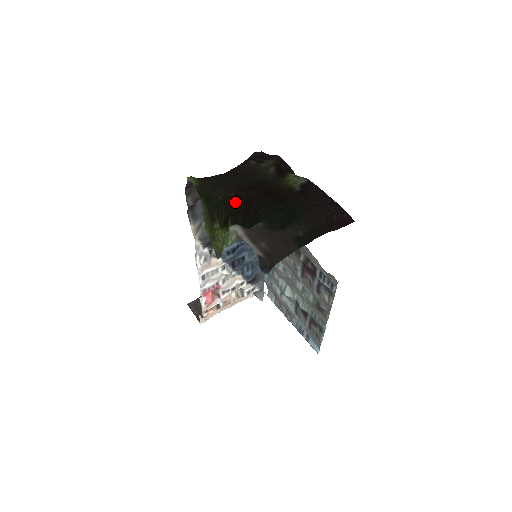
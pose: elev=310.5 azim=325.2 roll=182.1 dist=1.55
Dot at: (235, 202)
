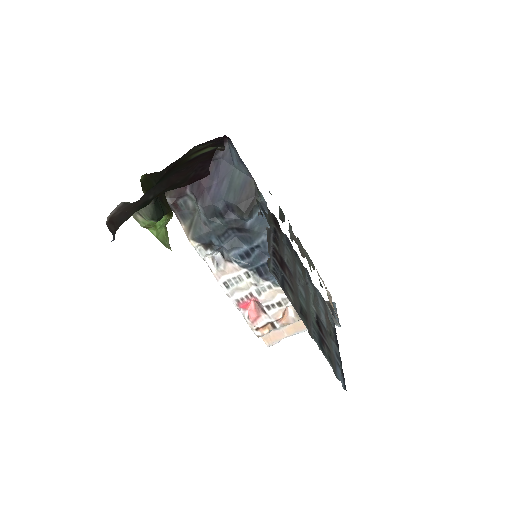
Dot at: occluded
